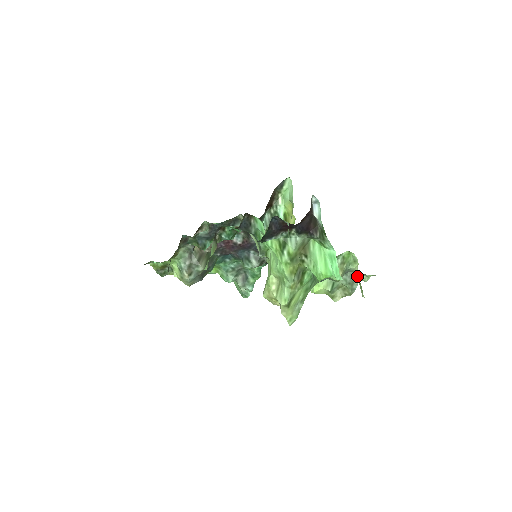
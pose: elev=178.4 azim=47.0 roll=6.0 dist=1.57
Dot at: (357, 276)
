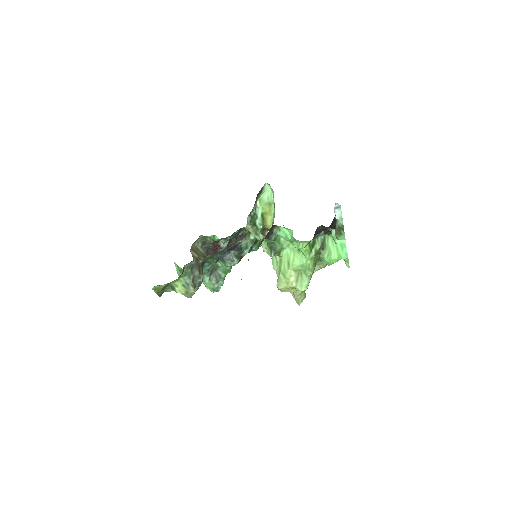
Dot at: occluded
